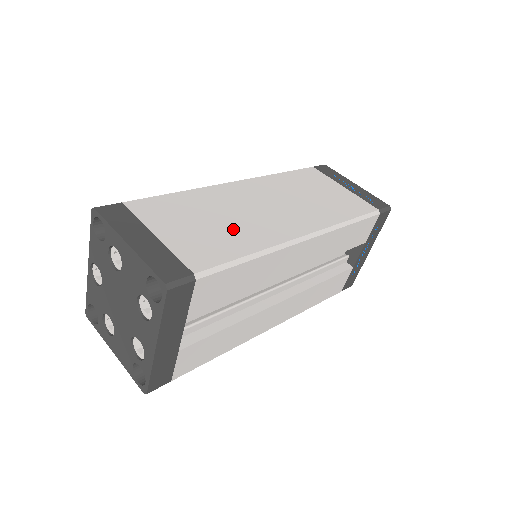
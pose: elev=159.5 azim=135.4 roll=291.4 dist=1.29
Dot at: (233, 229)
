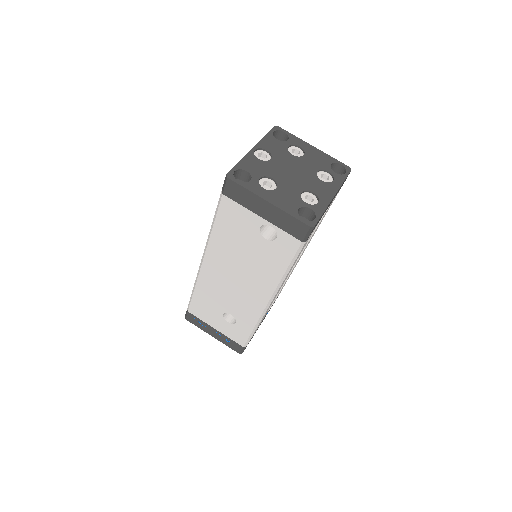
Dot at: occluded
